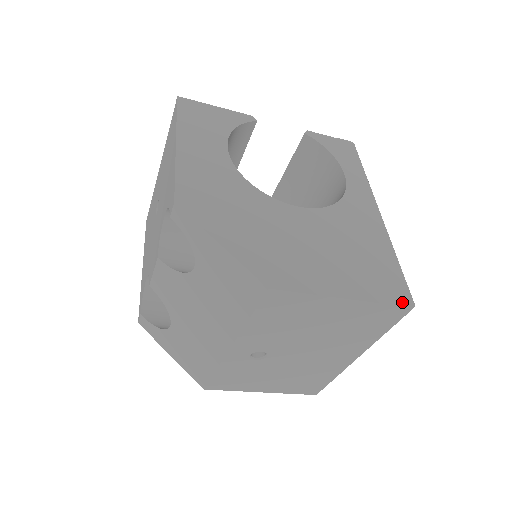
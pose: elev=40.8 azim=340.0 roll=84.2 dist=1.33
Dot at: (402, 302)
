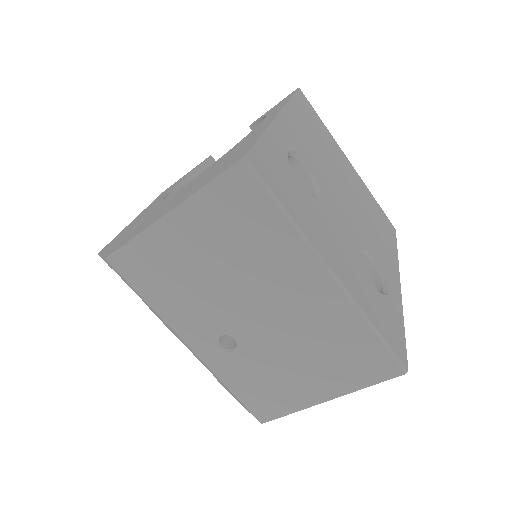
Dot at: (230, 166)
